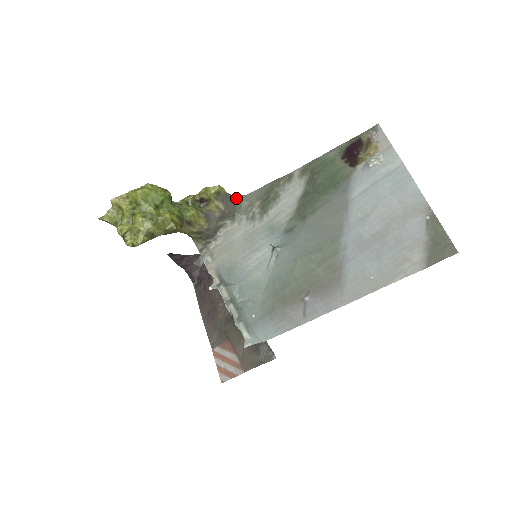
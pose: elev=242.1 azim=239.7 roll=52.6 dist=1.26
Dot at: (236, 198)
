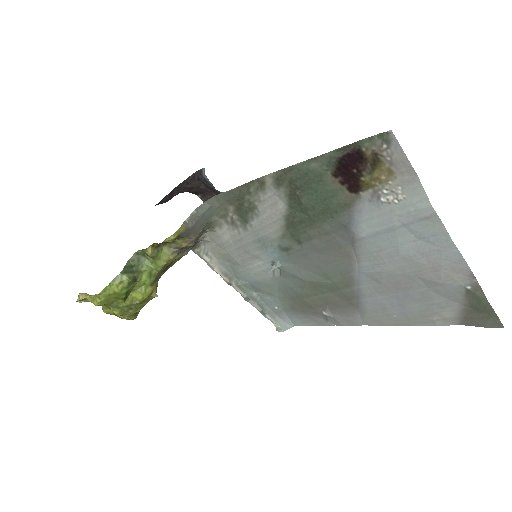
Dot at: (201, 209)
